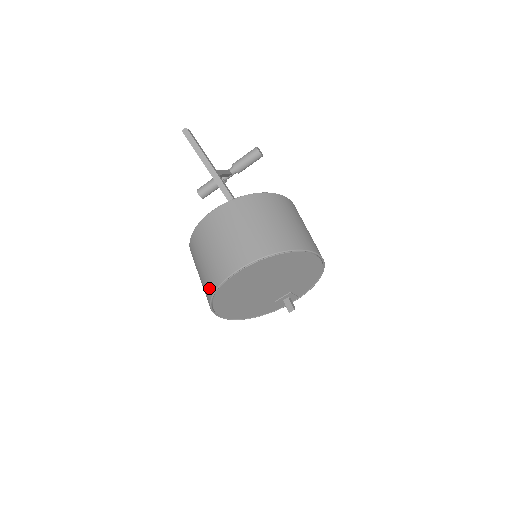
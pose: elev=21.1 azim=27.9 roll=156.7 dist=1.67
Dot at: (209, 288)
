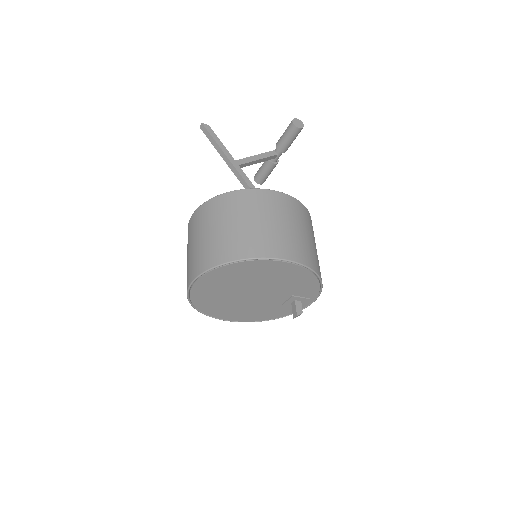
Dot at: occluded
